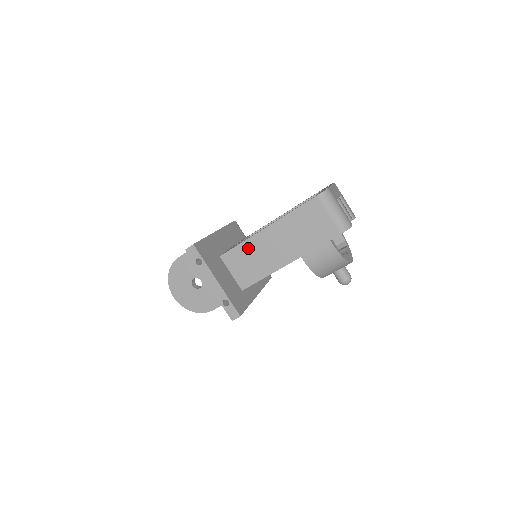
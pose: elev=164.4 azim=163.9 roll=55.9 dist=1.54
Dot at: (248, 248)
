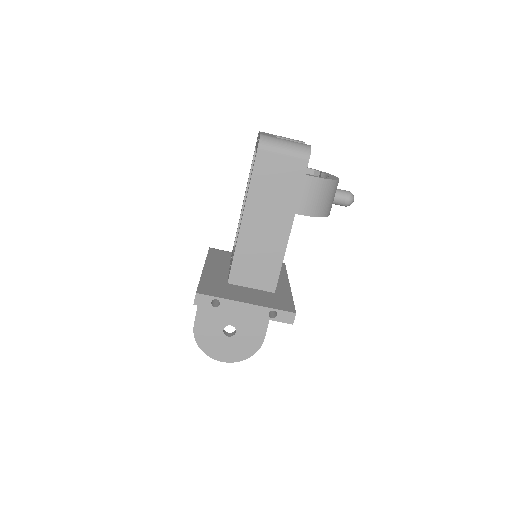
Dot at: (244, 252)
